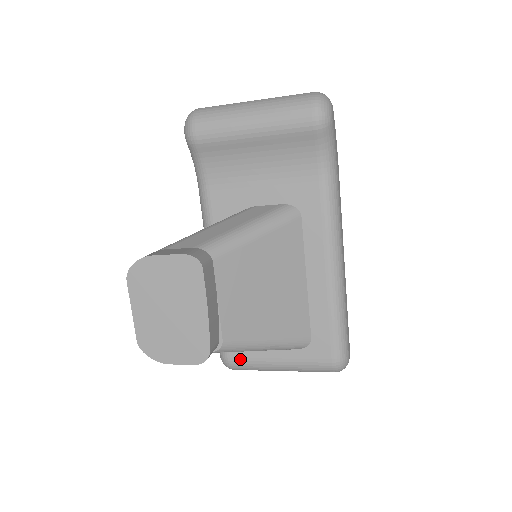
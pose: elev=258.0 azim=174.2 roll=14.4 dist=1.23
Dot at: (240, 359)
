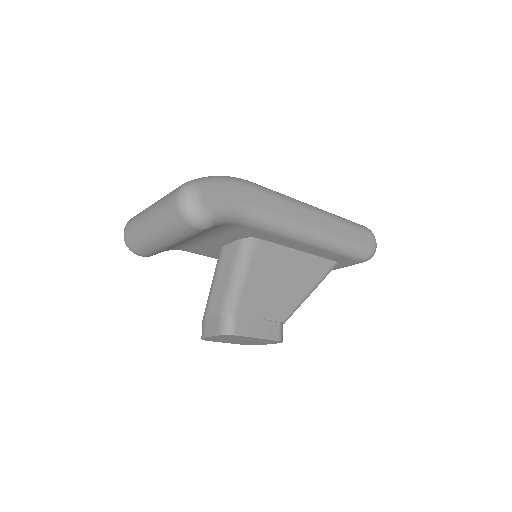
Dot at: occluded
